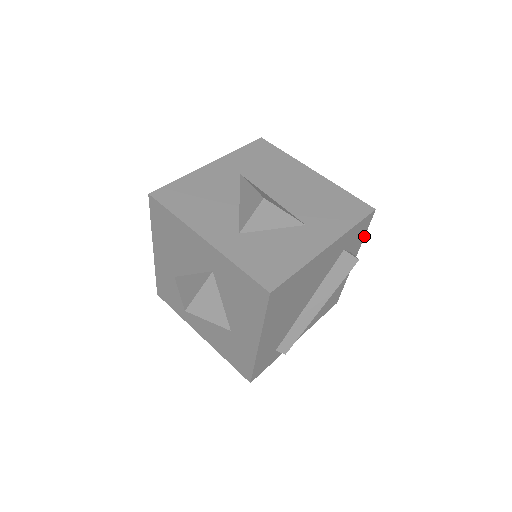
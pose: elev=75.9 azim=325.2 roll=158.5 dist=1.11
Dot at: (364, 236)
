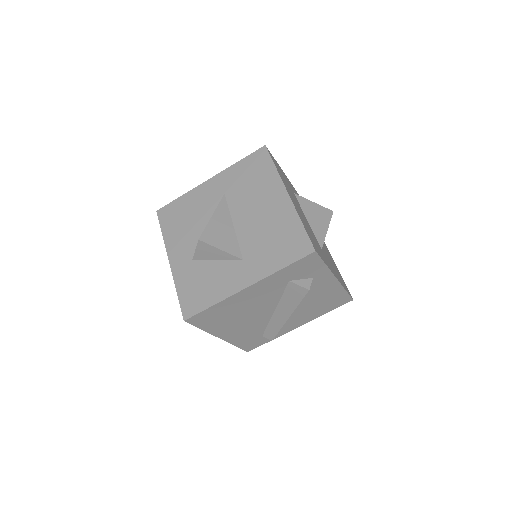
Dot at: (326, 265)
